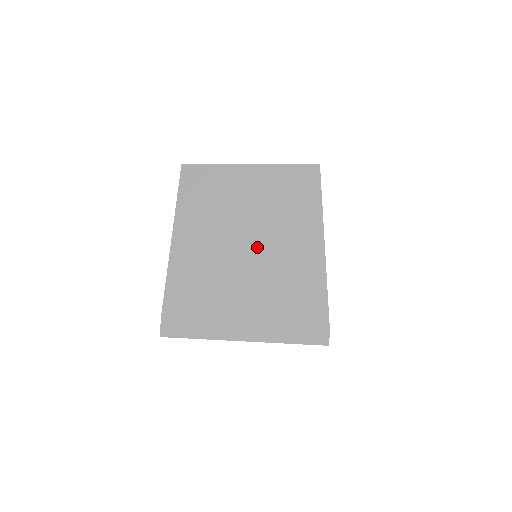
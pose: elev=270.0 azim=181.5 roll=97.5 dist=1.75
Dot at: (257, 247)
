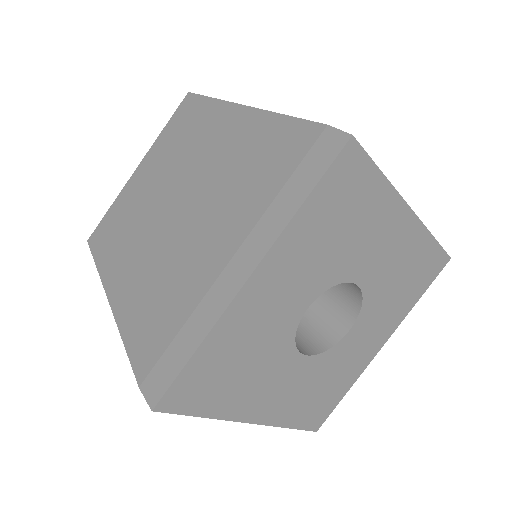
Dot at: occluded
